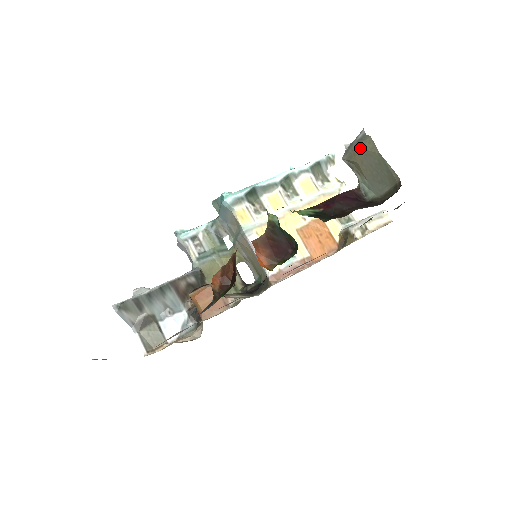
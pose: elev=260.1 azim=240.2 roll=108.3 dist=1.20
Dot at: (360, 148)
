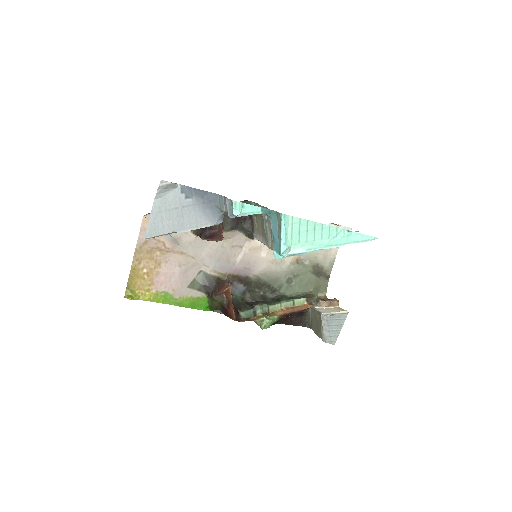
Dot at: (320, 331)
